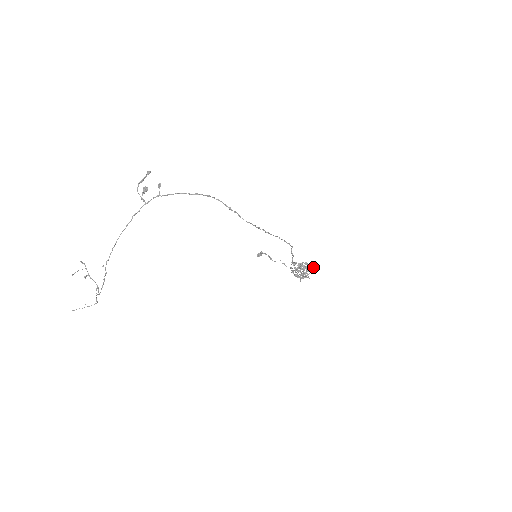
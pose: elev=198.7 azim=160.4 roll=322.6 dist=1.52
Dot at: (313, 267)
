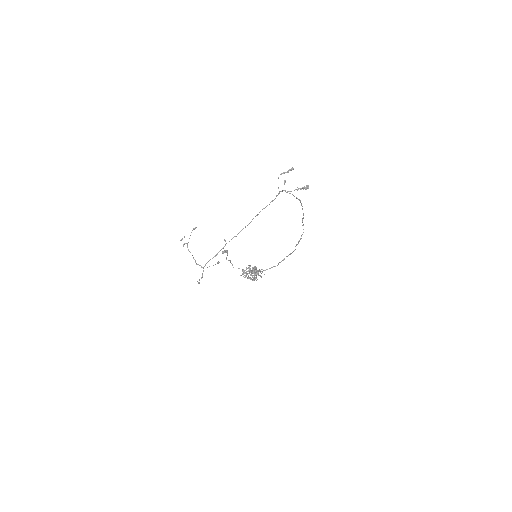
Dot at: (260, 272)
